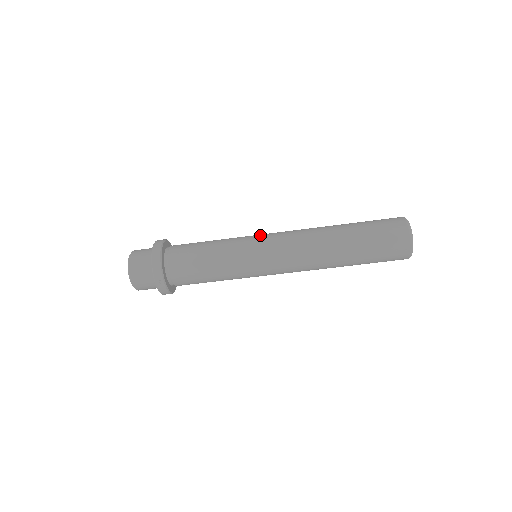
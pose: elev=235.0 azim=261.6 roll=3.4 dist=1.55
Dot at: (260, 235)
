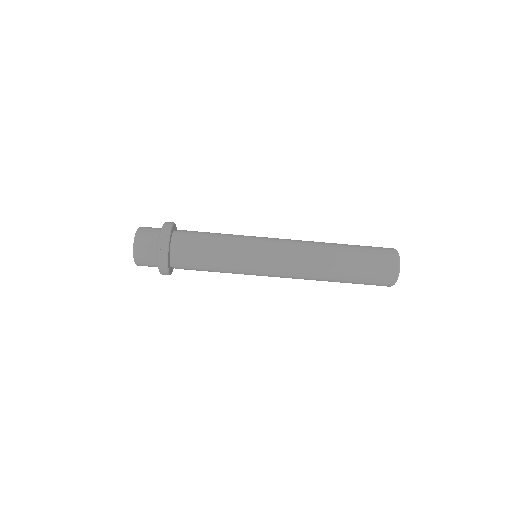
Dot at: occluded
